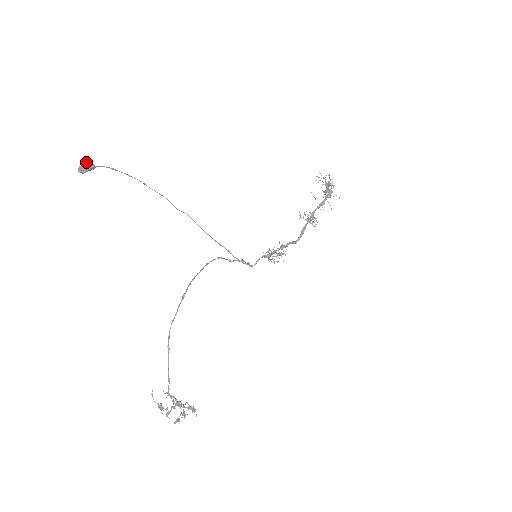
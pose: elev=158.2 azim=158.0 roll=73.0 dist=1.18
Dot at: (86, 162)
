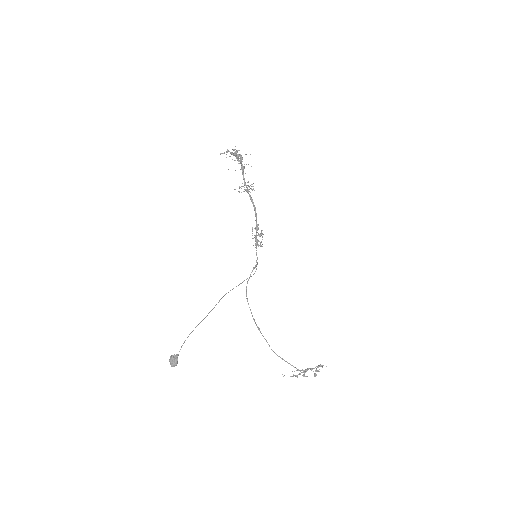
Dot at: (171, 359)
